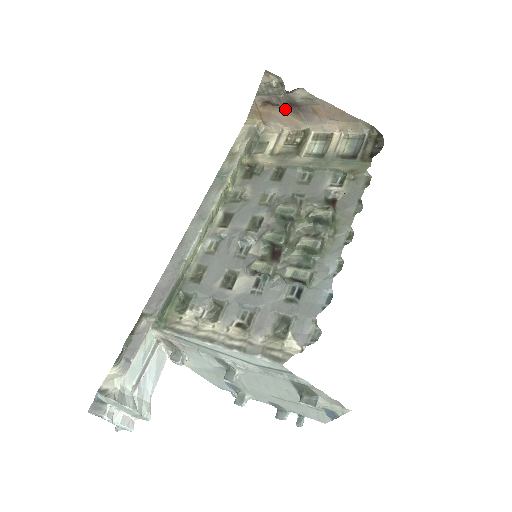
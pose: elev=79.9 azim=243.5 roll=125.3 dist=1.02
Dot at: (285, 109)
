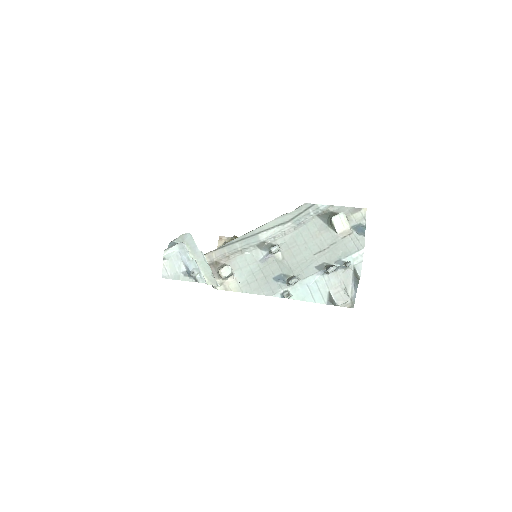
Dot at: occluded
